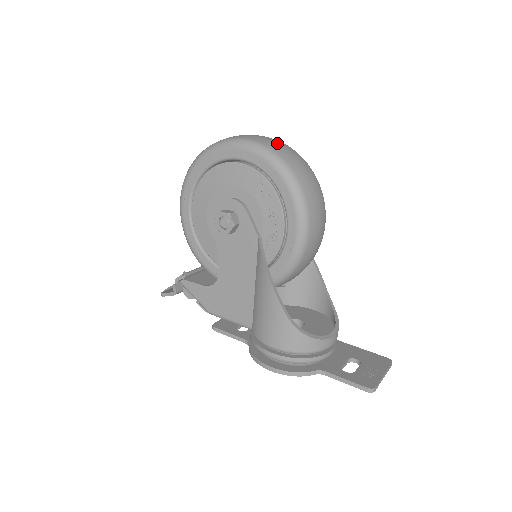
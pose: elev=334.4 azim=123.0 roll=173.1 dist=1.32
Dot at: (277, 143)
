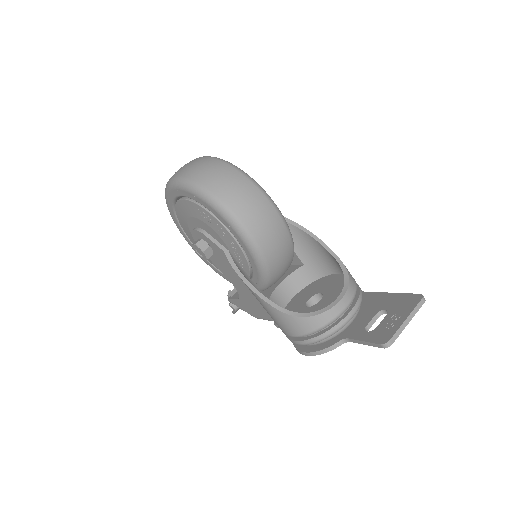
Dot at: (193, 165)
